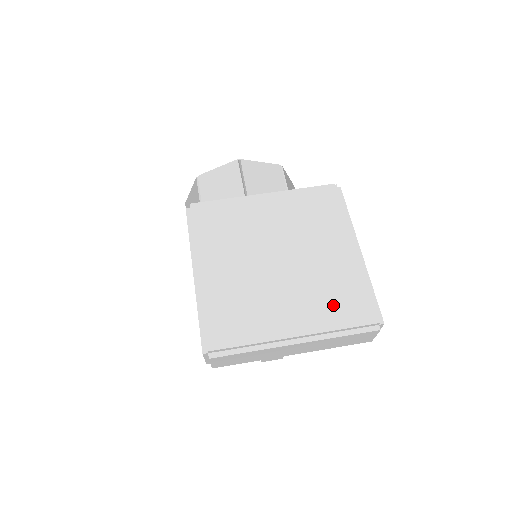
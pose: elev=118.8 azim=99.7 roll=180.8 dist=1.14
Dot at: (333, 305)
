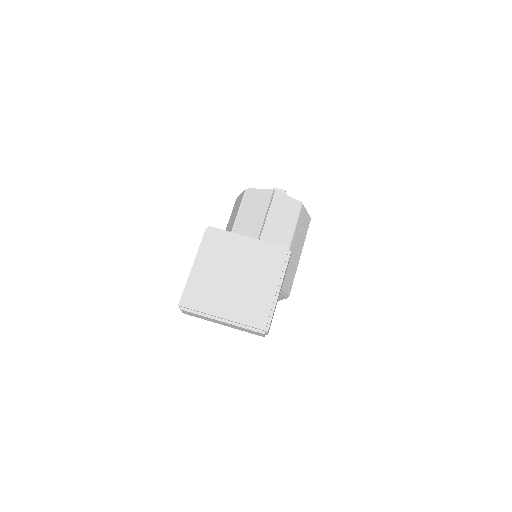
Dot at: (248, 312)
